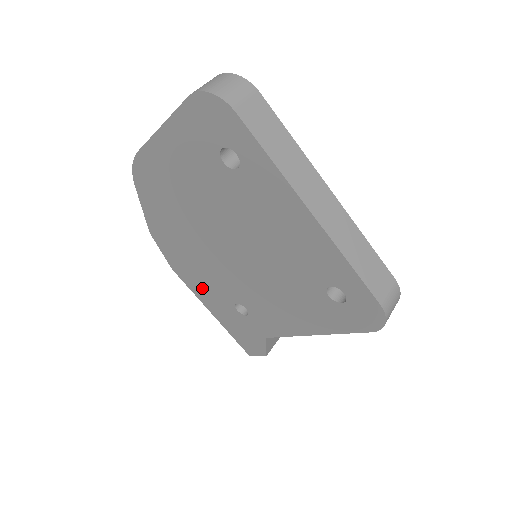
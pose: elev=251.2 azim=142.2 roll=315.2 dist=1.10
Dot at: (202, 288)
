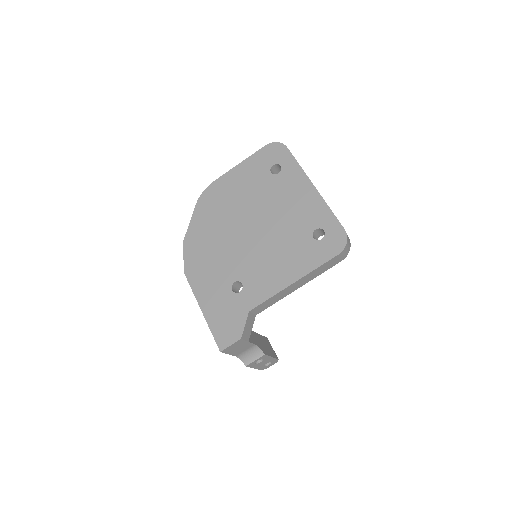
Dot at: (206, 281)
